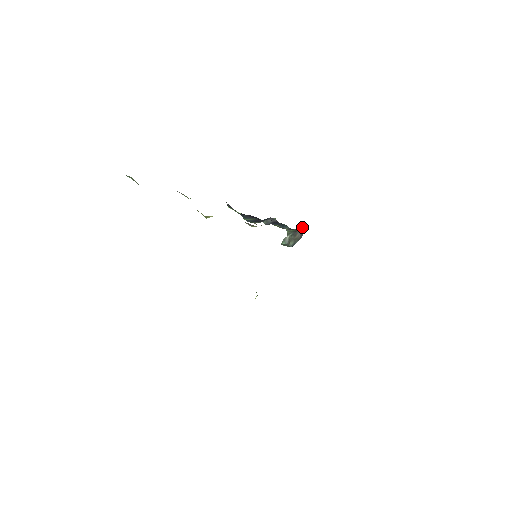
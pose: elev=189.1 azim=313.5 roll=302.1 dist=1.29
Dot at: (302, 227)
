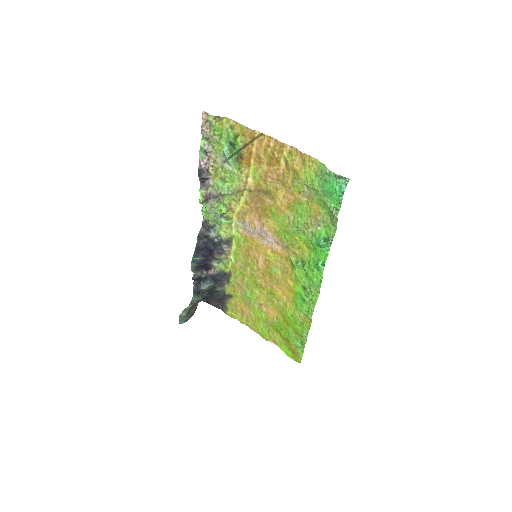
Dot at: (197, 303)
